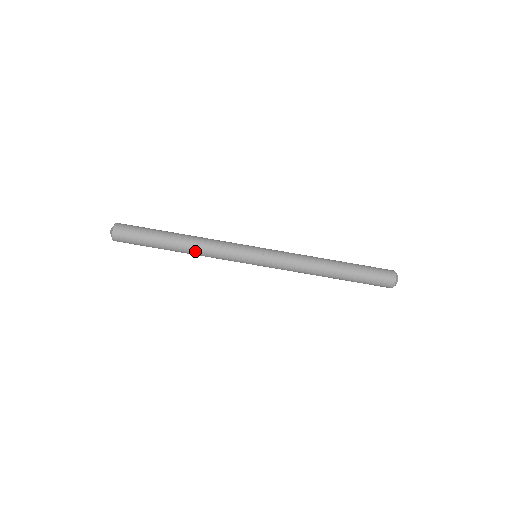
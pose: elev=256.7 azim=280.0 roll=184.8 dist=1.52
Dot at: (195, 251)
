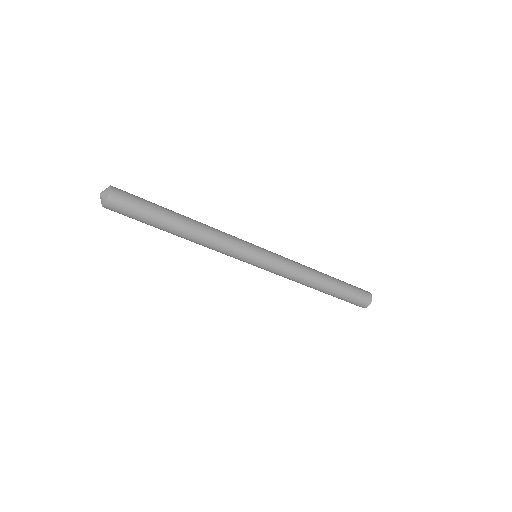
Dot at: (200, 238)
